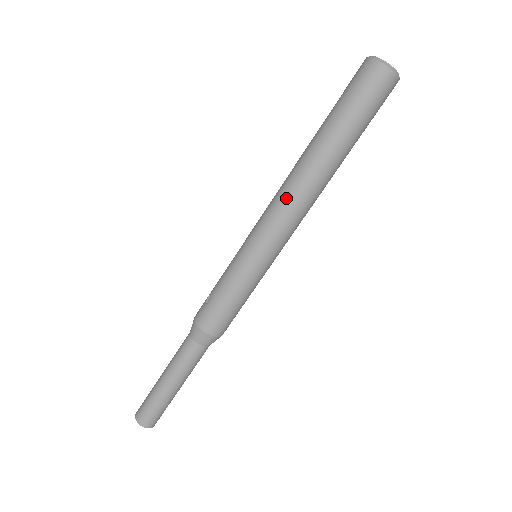
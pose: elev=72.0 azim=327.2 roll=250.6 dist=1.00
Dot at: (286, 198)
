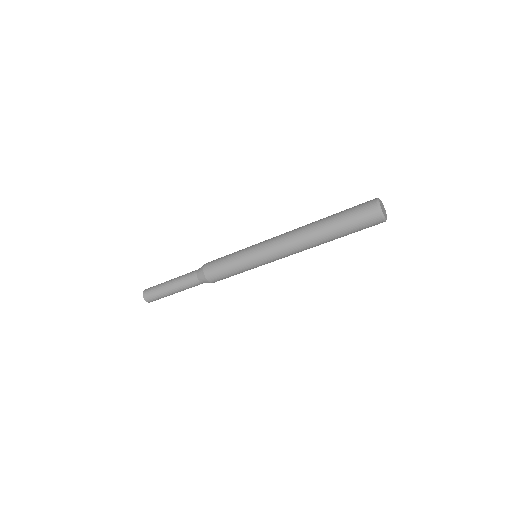
Dot at: (293, 251)
